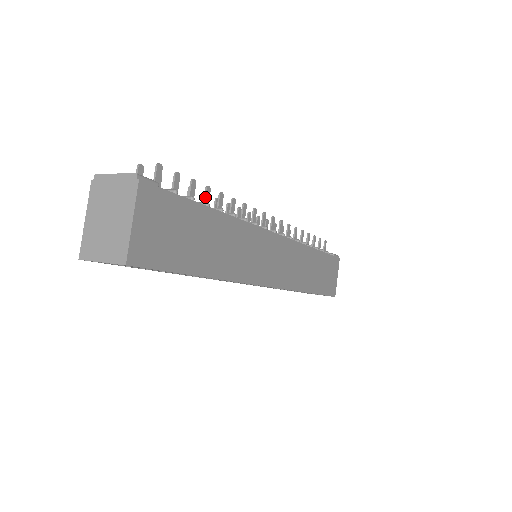
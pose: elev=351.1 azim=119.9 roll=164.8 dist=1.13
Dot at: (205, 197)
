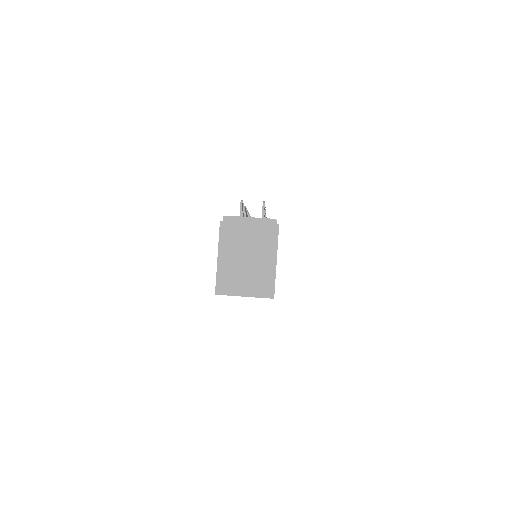
Dot at: occluded
